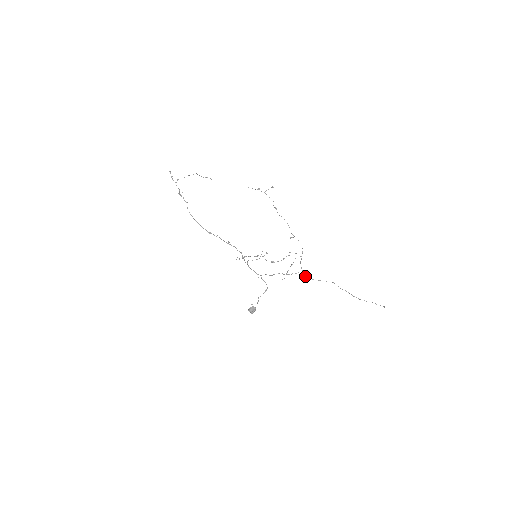
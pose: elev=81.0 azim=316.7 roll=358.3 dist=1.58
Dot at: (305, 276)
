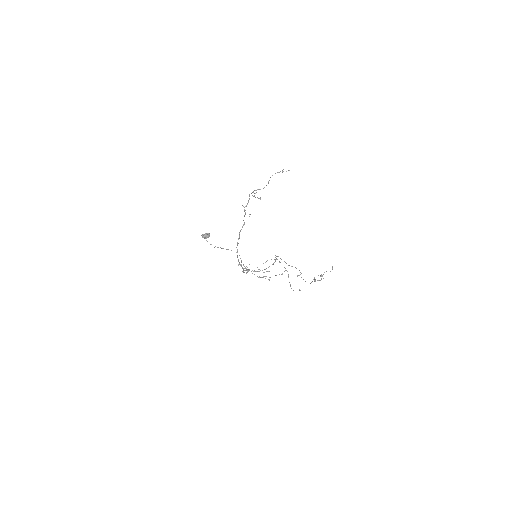
Dot at: occluded
